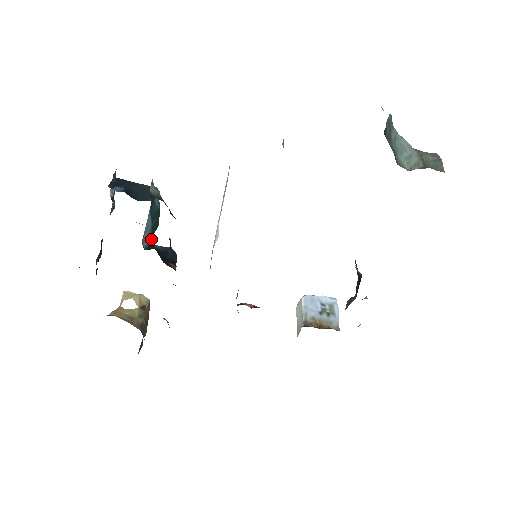
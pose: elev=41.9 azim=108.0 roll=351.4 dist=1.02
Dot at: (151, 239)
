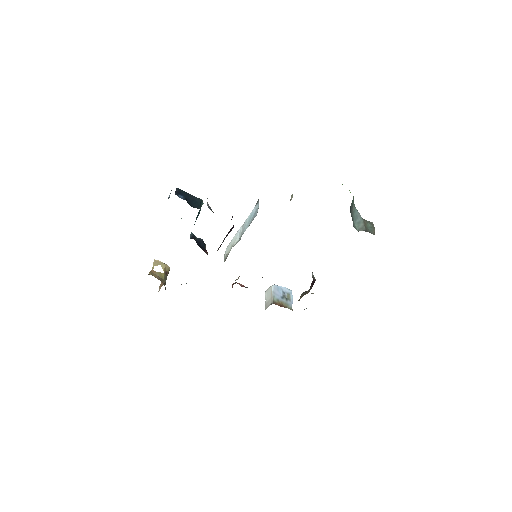
Dot at: occluded
